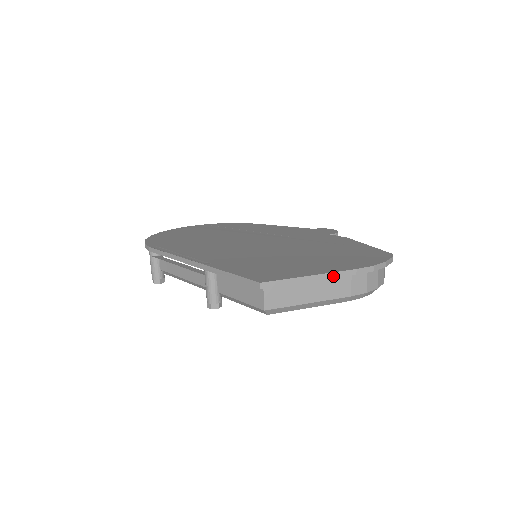
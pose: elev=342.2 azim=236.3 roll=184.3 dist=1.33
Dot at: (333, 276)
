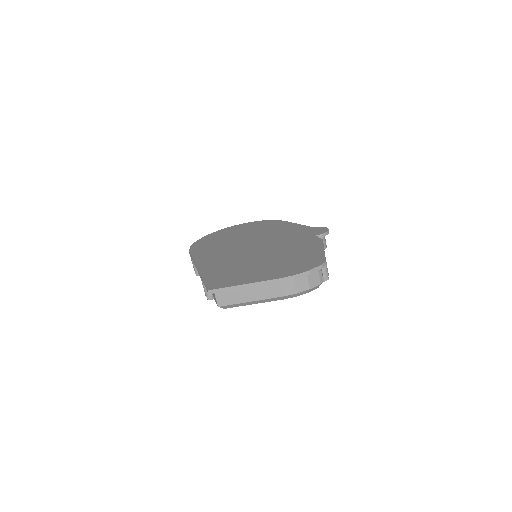
Dot at: (261, 284)
